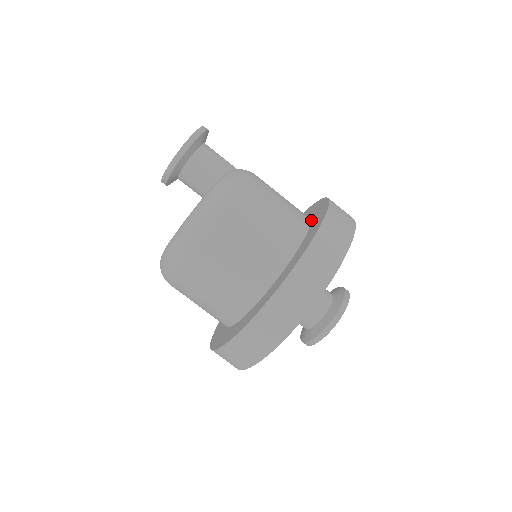
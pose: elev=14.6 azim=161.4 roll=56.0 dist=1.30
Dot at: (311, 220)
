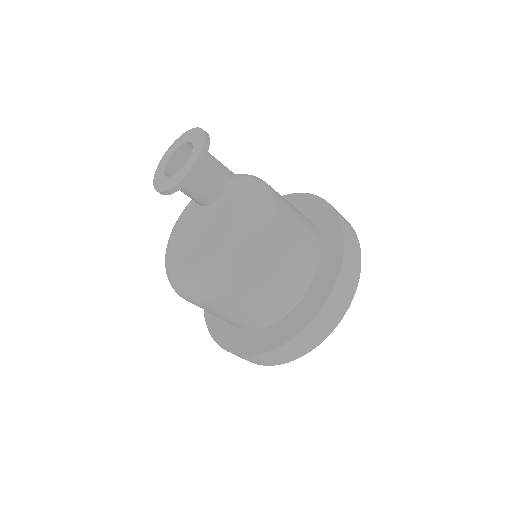
Dot at: (307, 218)
